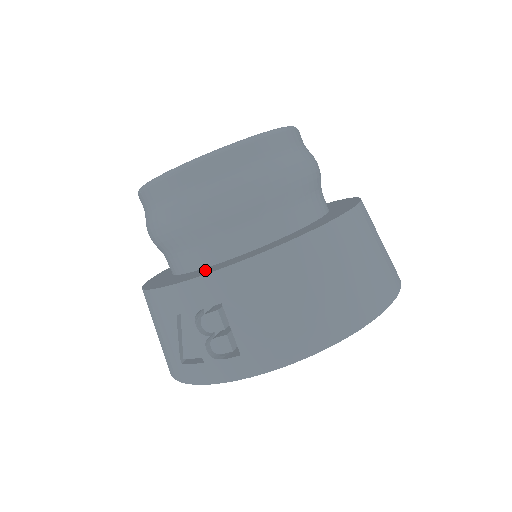
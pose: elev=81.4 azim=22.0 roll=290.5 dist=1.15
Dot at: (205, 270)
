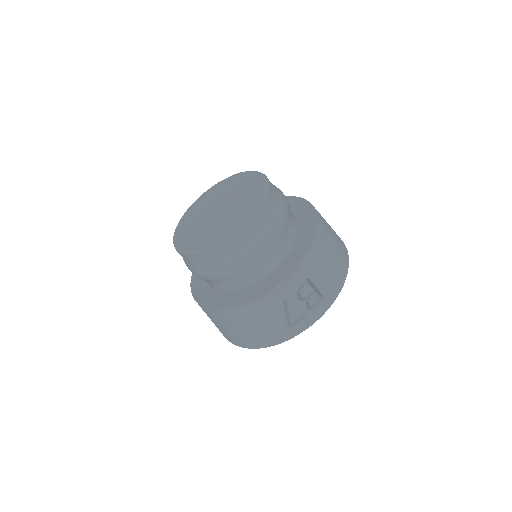
Dot at: (283, 269)
